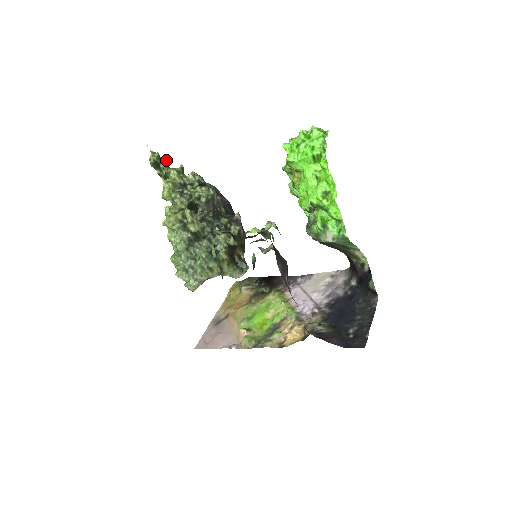
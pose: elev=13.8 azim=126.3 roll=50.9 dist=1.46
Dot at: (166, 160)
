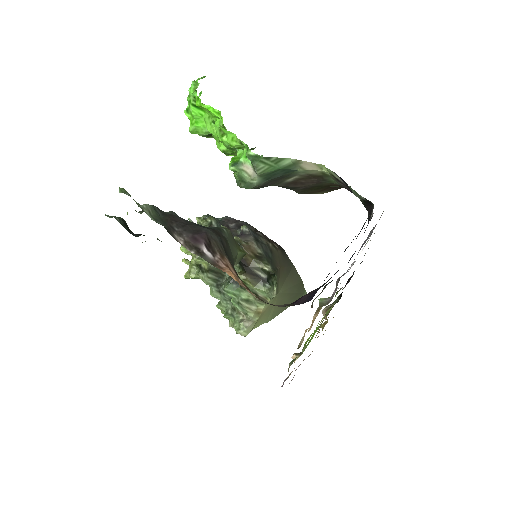
Dot at: occluded
